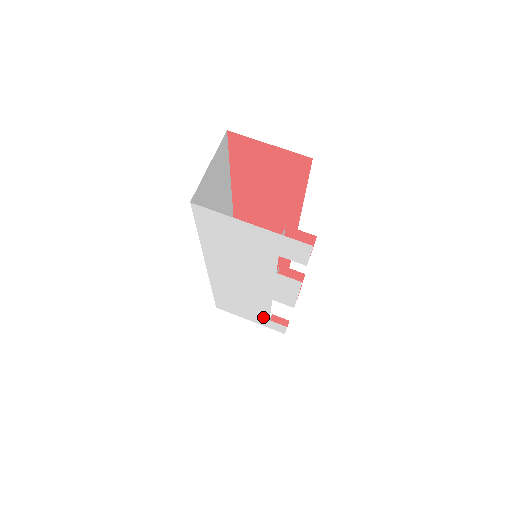
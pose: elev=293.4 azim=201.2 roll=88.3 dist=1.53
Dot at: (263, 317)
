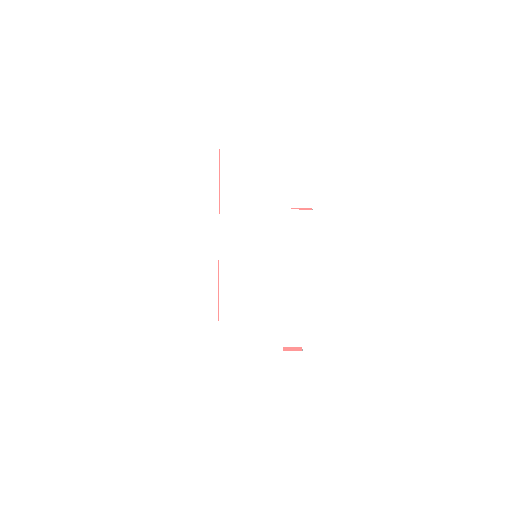
Dot at: (276, 349)
